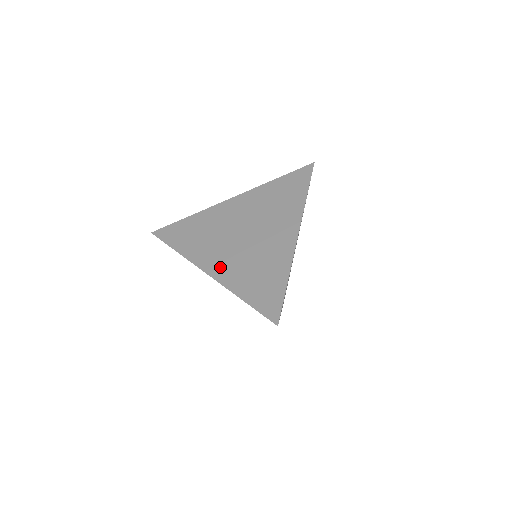
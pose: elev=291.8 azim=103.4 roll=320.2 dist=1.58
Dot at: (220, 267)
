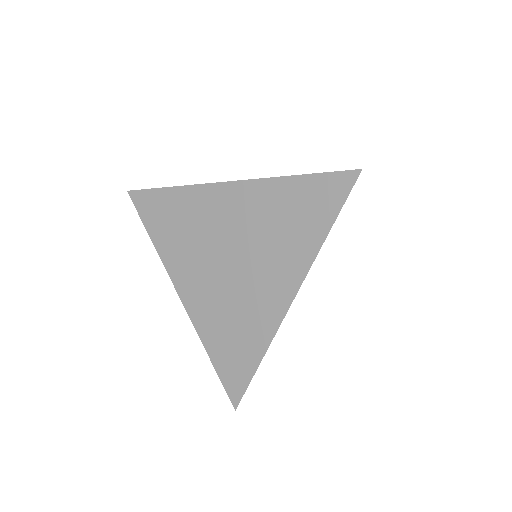
Dot at: (194, 295)
